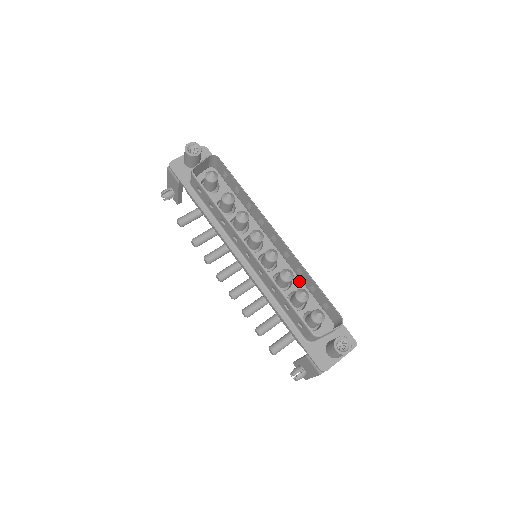
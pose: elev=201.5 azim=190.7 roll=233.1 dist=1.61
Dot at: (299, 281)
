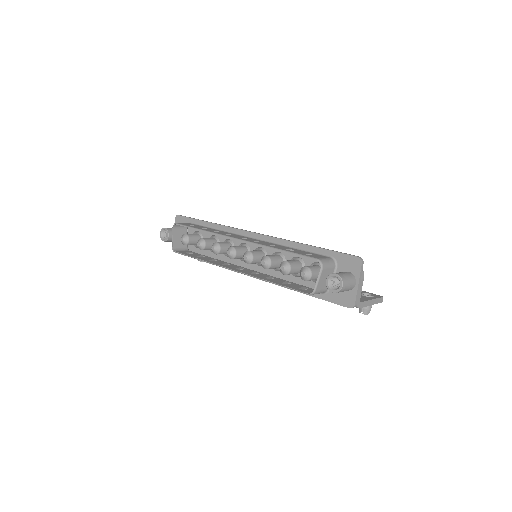
Dot at: occluded
